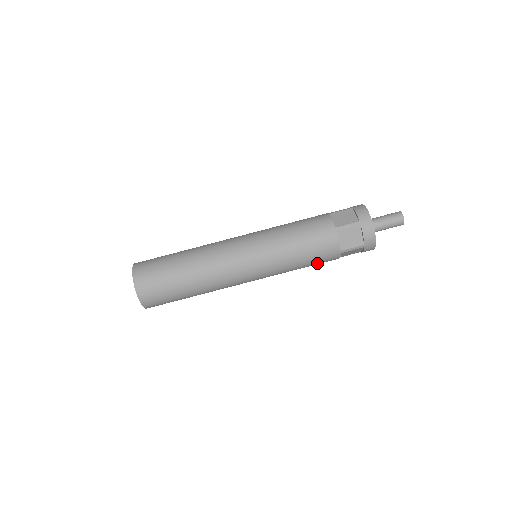
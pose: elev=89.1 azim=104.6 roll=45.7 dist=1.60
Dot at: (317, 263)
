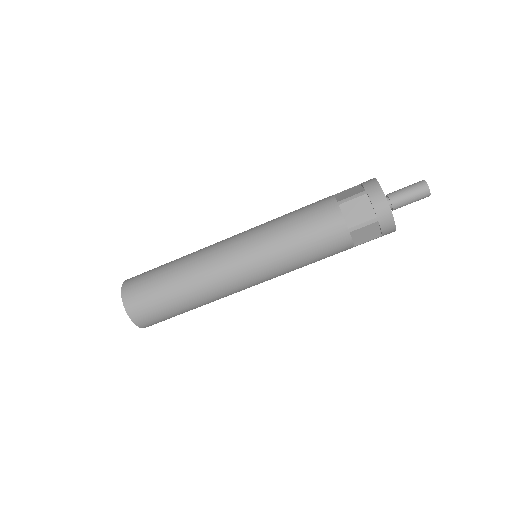
Dot at: occluded
